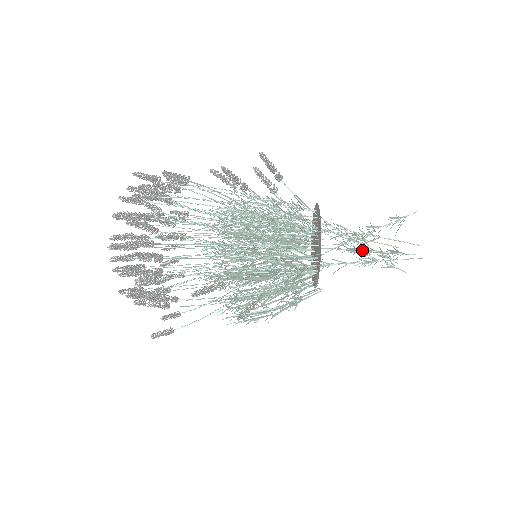
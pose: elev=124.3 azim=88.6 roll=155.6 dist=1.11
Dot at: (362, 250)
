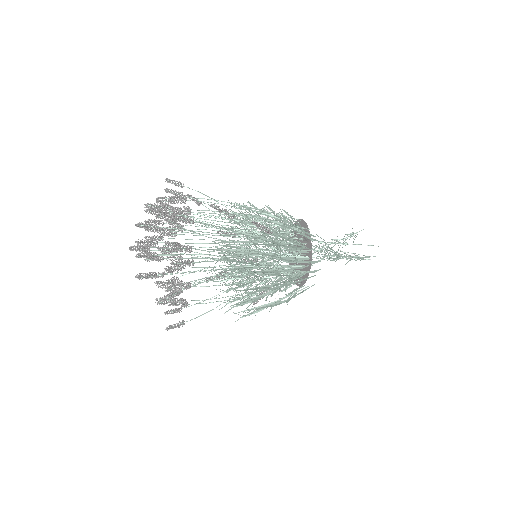
Dot at: occluded
